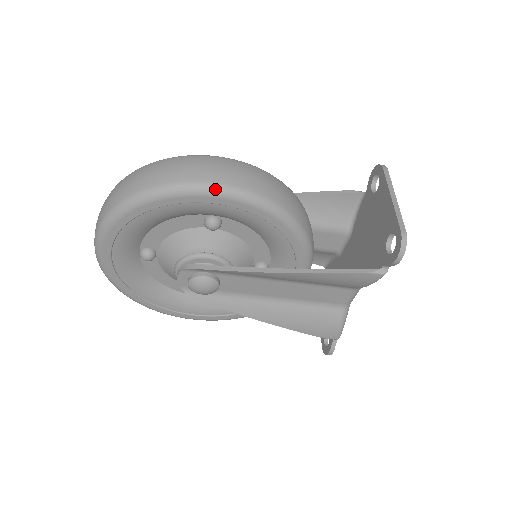
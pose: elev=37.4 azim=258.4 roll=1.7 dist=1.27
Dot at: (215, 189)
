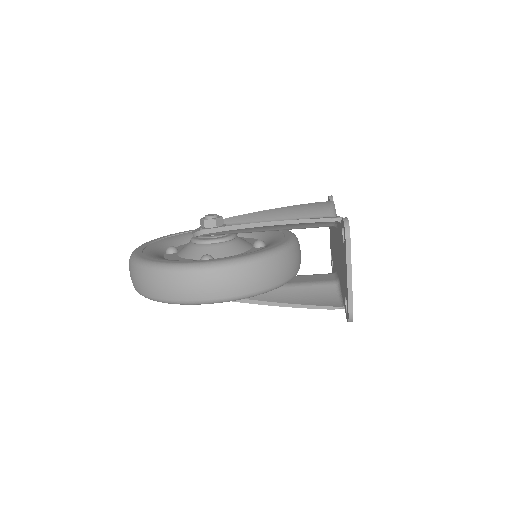
Dot at: (199, 304)
